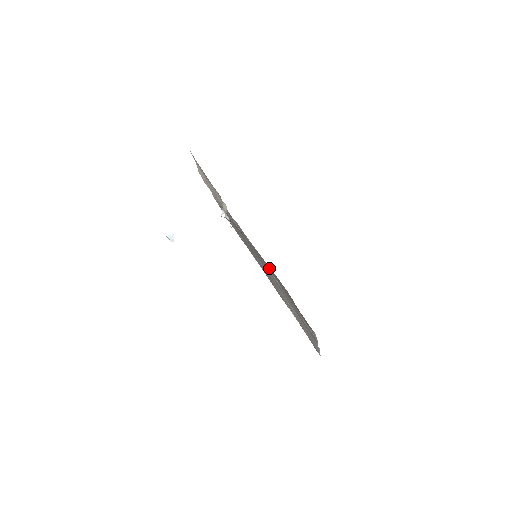
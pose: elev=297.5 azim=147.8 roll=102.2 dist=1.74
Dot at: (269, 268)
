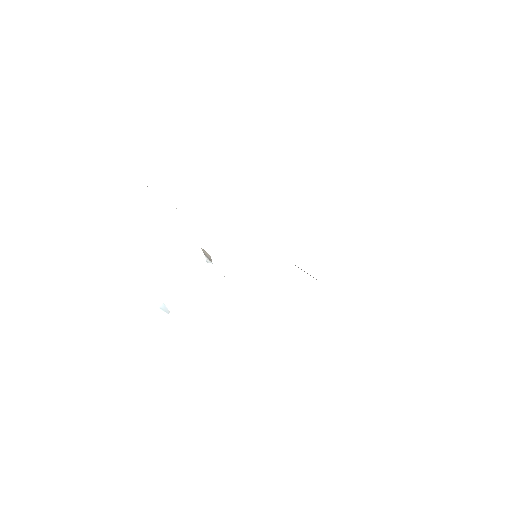
Dot at: occluded
